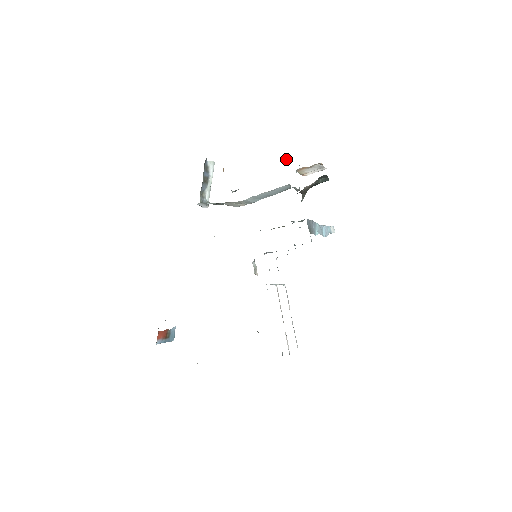
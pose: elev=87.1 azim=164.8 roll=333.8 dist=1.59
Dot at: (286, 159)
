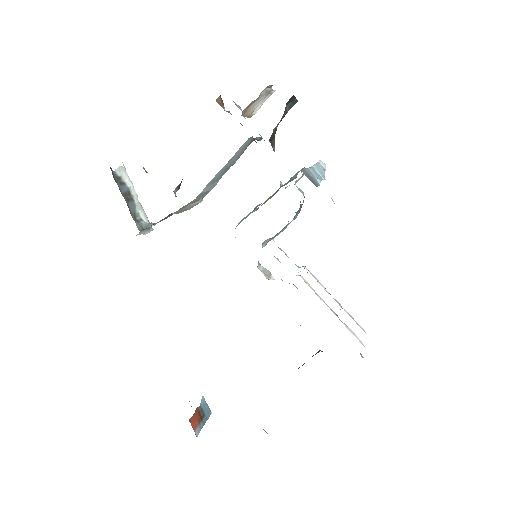
Dot at: (221, 106)
